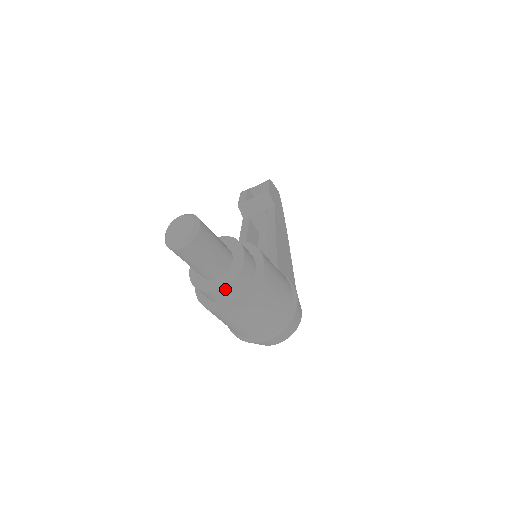
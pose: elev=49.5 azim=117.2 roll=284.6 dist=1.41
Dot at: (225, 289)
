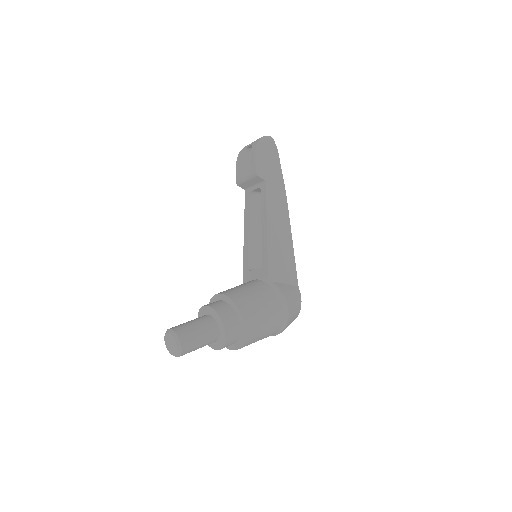
Dot at: occluded
